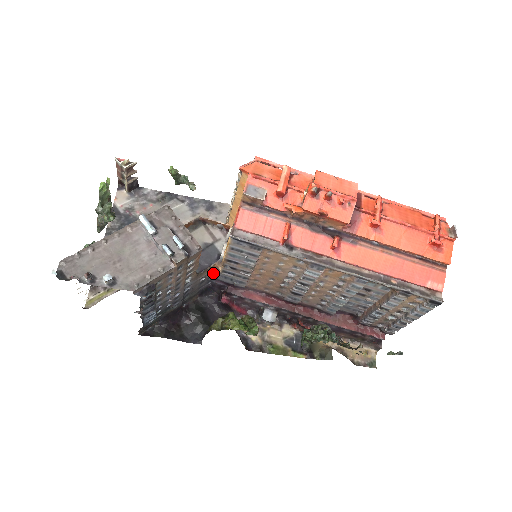
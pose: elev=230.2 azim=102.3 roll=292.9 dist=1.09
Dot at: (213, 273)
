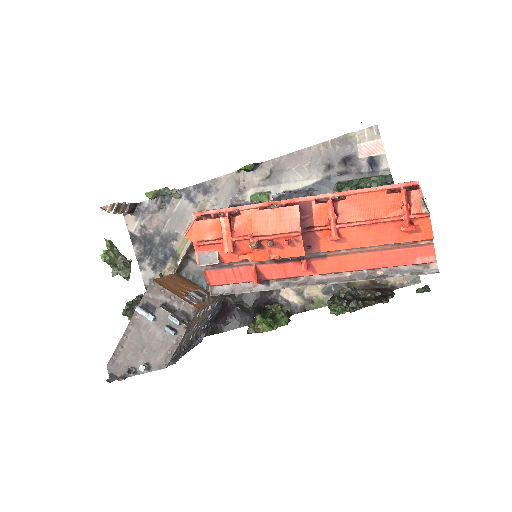
Dot at: occluded
